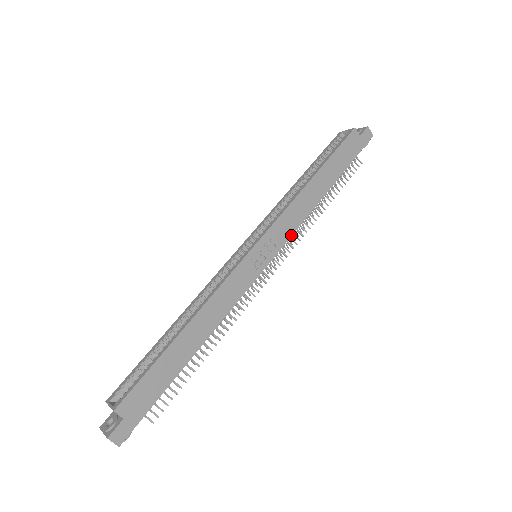
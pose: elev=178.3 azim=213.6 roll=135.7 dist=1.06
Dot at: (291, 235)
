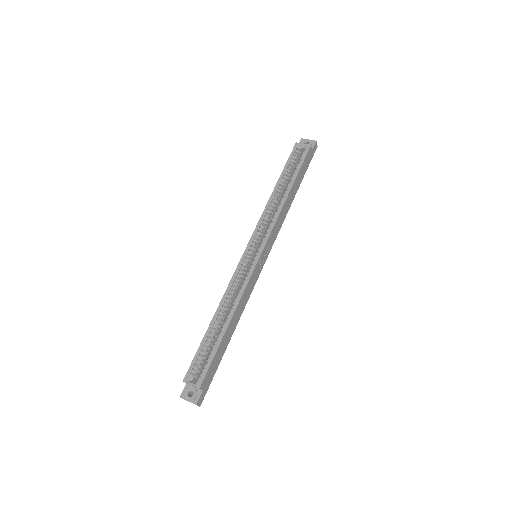
Dot at: (276, 237)
